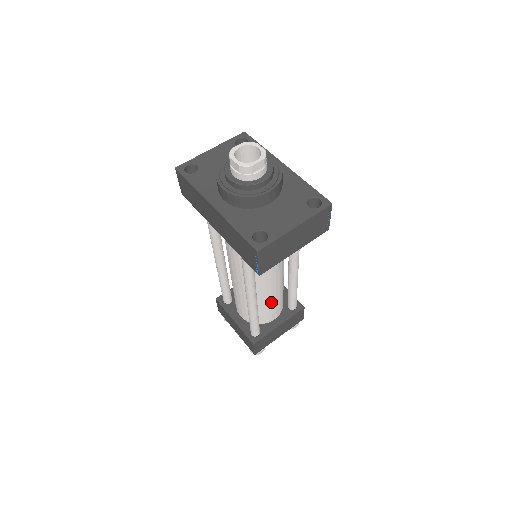
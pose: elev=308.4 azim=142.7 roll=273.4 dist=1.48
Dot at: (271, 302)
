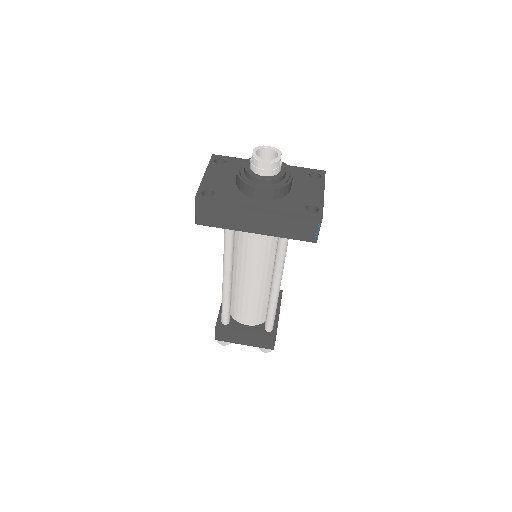
Dot at: occluded
